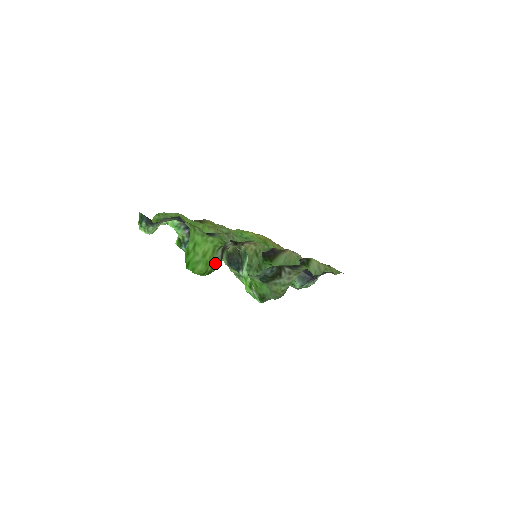
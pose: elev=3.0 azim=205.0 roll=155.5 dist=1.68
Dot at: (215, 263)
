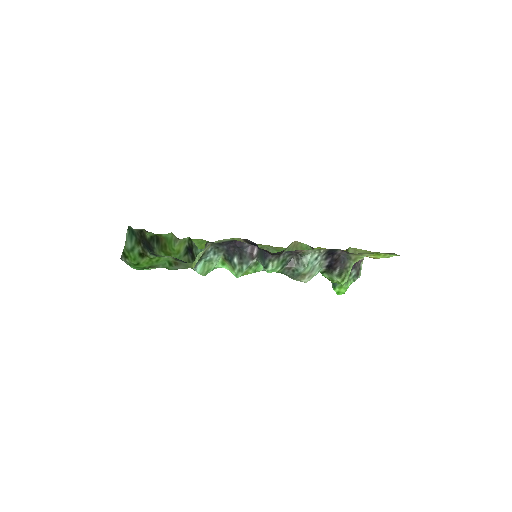
Dot at: occluded
